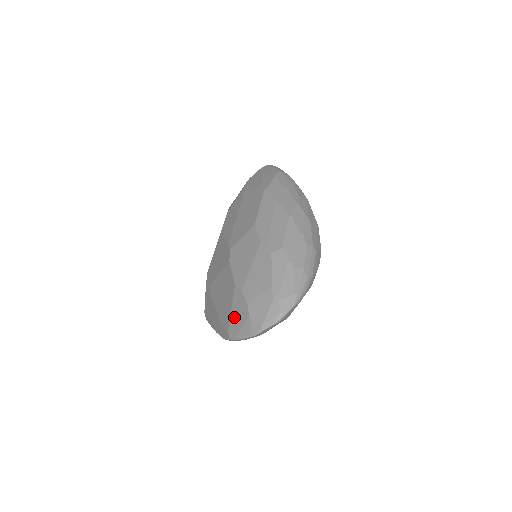
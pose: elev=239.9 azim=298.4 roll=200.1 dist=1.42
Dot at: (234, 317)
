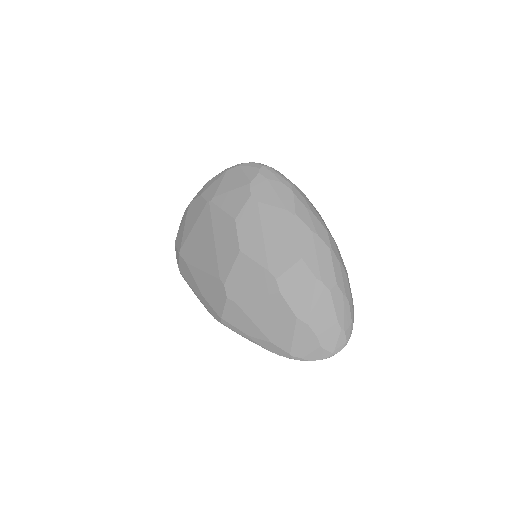
Dot at: (299, 344)
